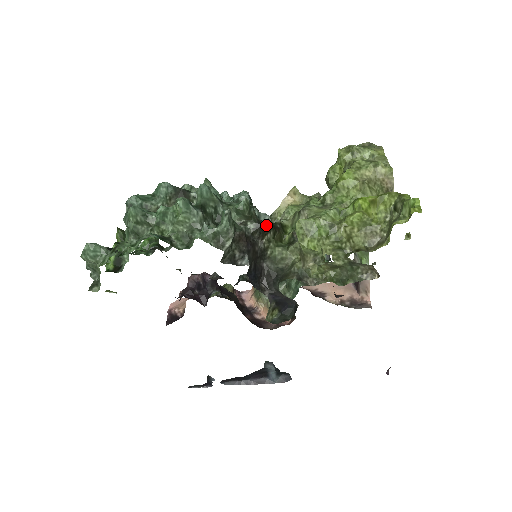
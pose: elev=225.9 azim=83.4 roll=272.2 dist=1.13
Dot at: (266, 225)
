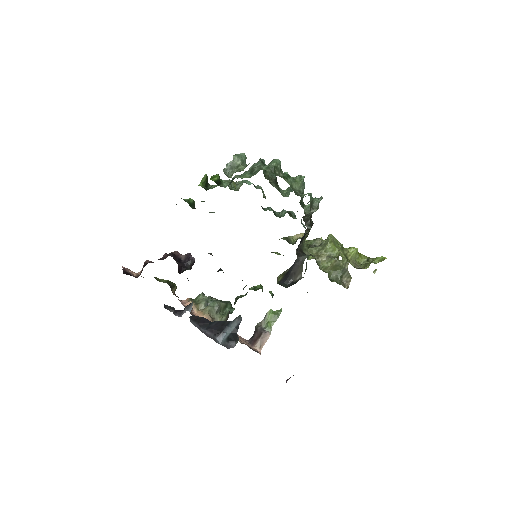
Dot at: (311, 227)
